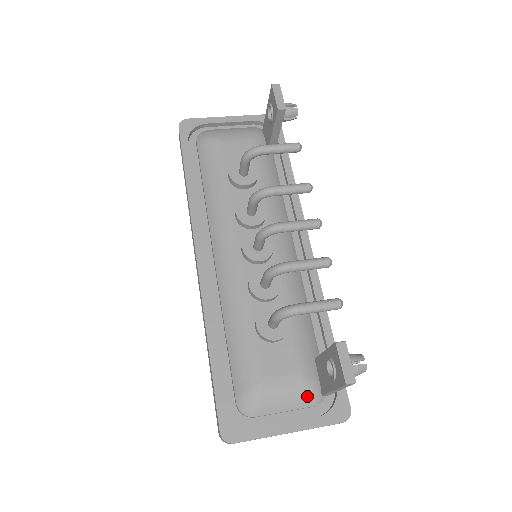
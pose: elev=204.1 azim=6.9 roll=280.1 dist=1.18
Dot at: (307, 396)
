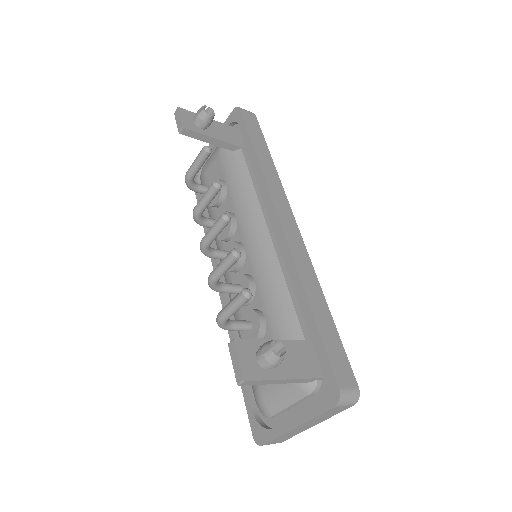
Dot at: (295, 387)
